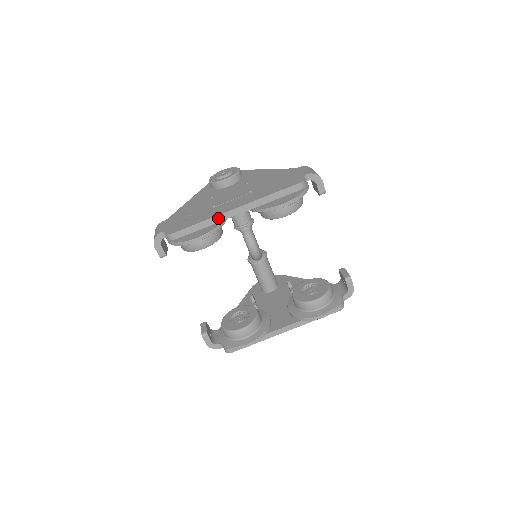
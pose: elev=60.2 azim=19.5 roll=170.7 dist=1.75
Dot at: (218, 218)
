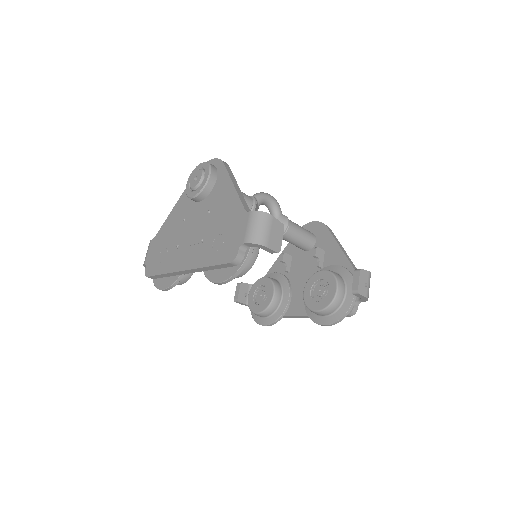
Dot at: (174, 273)
